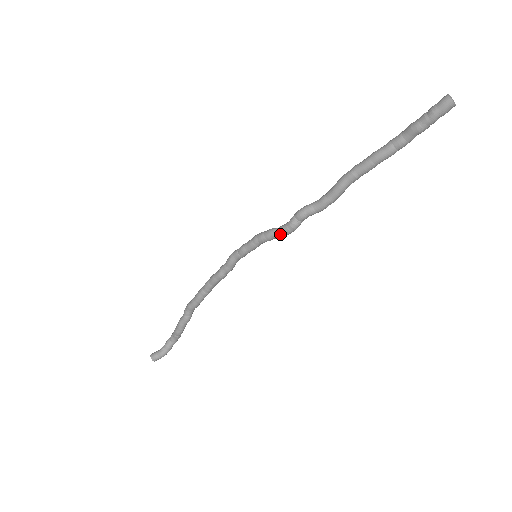
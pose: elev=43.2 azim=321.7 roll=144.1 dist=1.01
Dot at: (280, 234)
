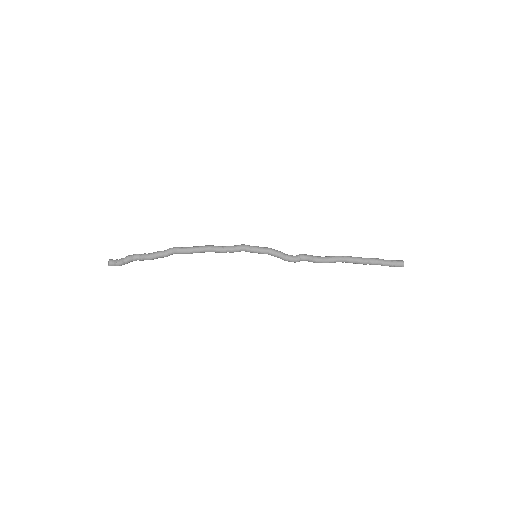
Dot at: (286, 259)
